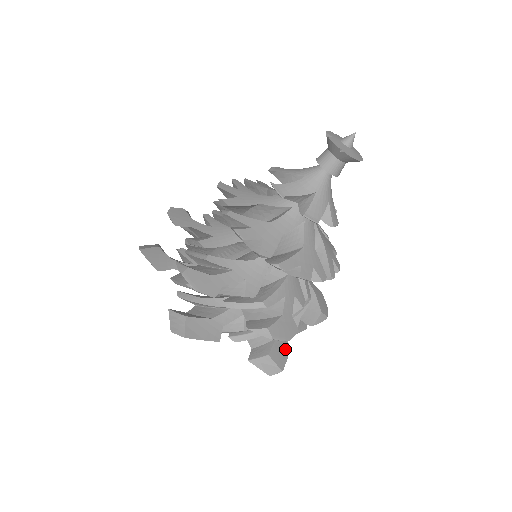
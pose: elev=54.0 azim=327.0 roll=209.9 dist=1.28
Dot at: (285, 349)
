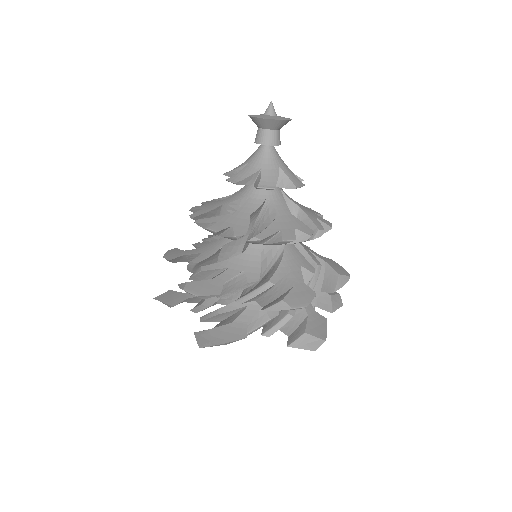
Dot at: (237, 335)
